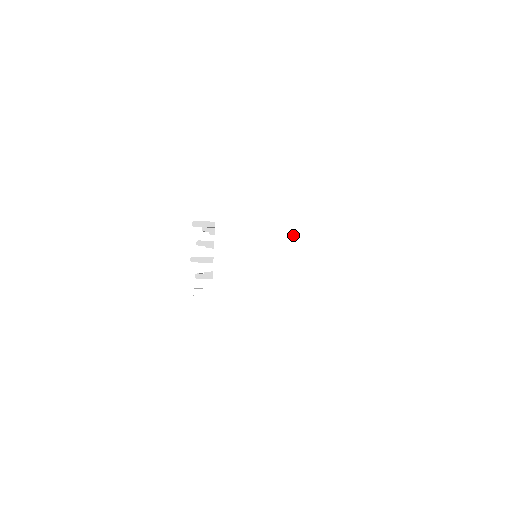
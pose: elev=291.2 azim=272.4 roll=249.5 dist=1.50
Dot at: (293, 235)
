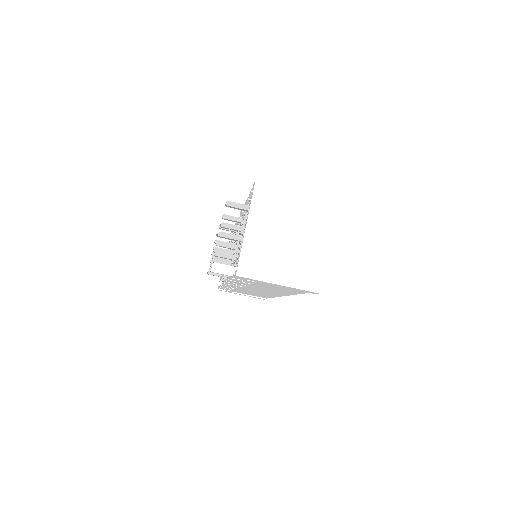
Dot at: (316, 227)
